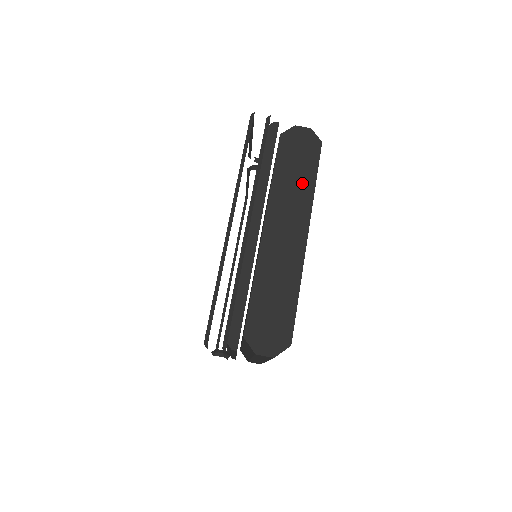
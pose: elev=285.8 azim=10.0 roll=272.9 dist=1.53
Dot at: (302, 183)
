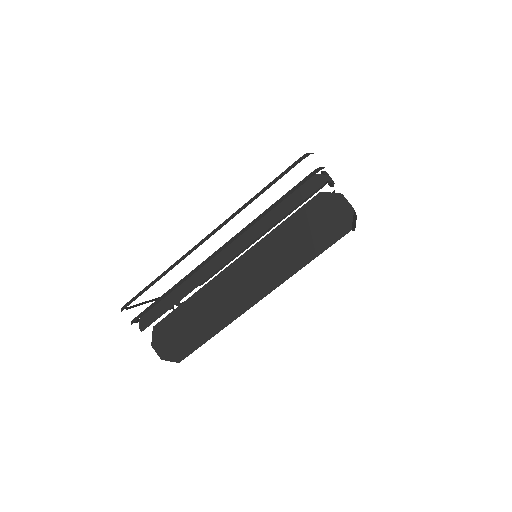
Dot at: (298, 252)
